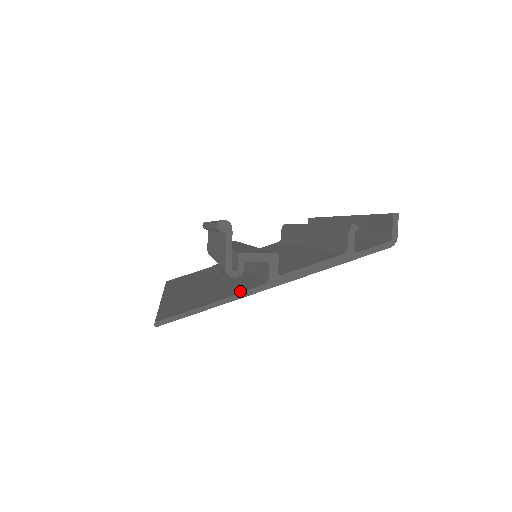
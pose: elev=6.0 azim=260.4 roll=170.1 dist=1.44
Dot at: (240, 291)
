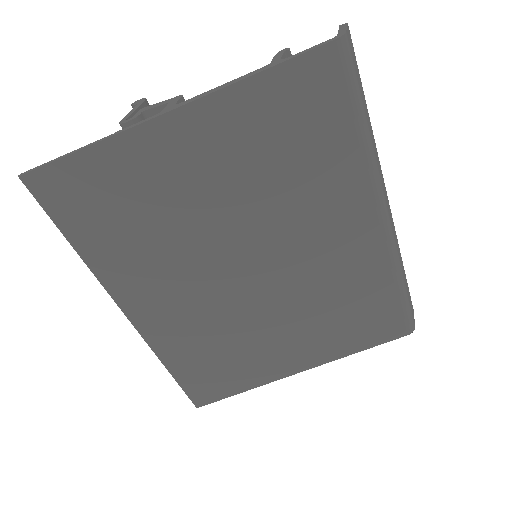
Dot at: (126, 132)
